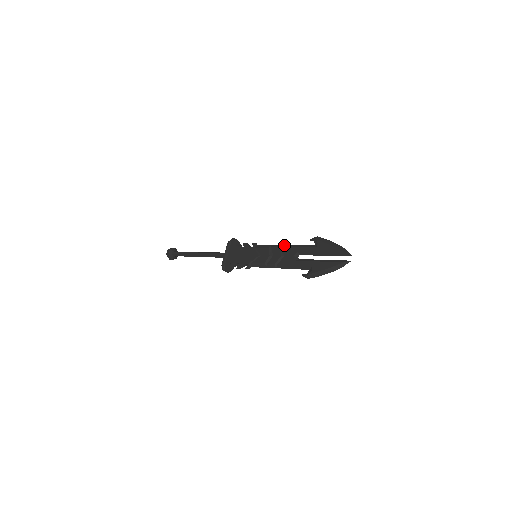
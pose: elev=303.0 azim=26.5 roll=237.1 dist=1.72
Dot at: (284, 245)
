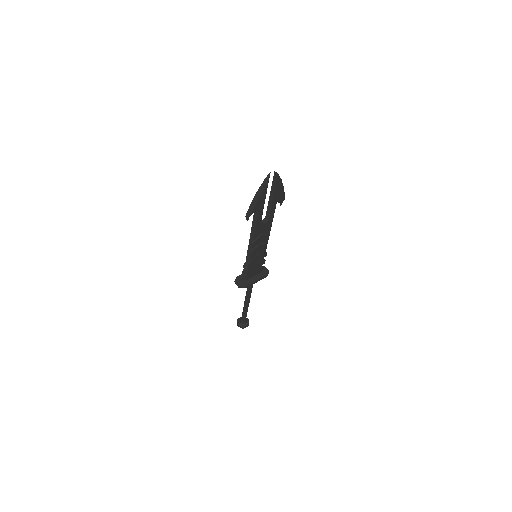
Dot at: (270, 229)
